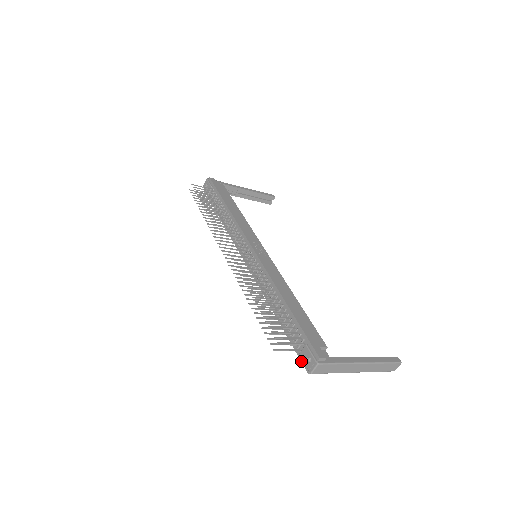
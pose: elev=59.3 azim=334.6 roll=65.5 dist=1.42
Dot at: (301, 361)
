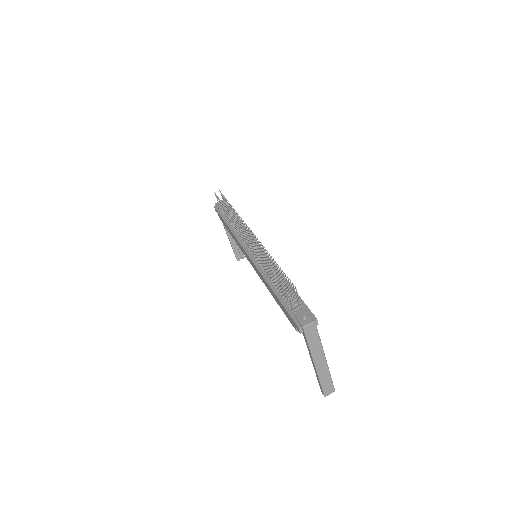
Dot at: (293, 319)
